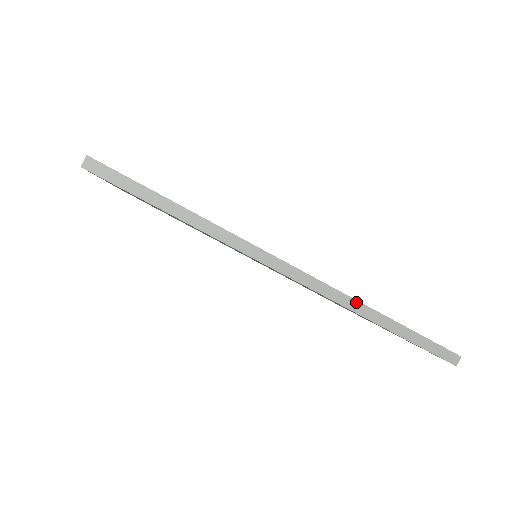
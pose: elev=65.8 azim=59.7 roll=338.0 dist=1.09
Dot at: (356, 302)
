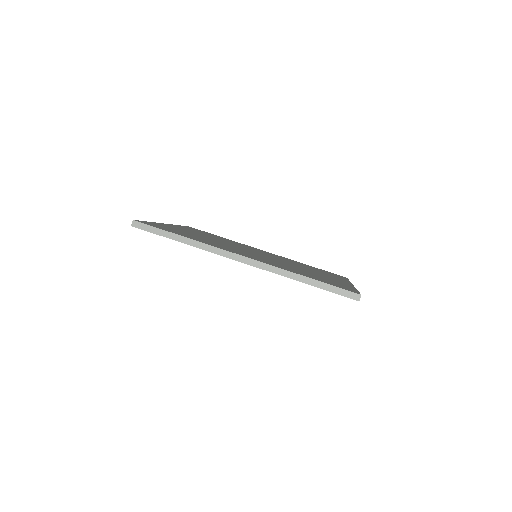
Dot at: (284, 271)
